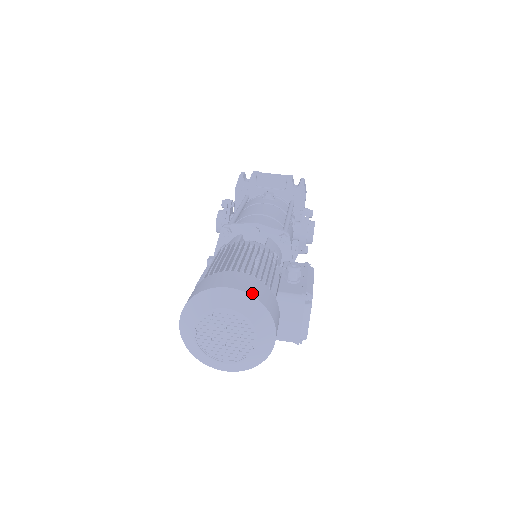
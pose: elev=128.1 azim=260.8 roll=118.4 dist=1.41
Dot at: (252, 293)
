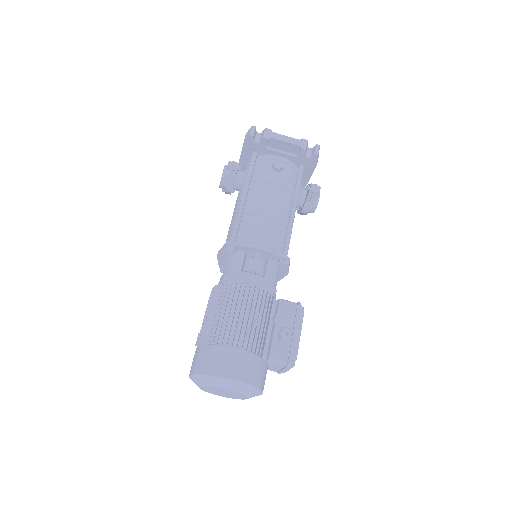
Dot at: (248, 380)
